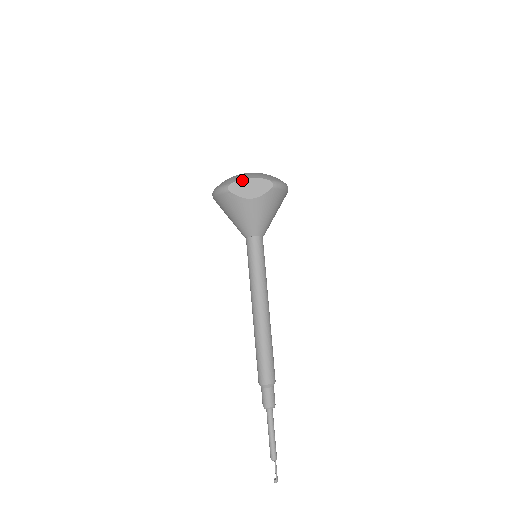
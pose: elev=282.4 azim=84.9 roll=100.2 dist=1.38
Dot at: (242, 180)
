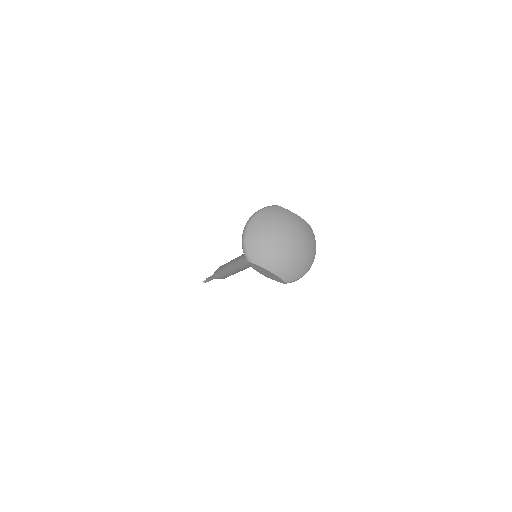
Dot at: (263, 268)
